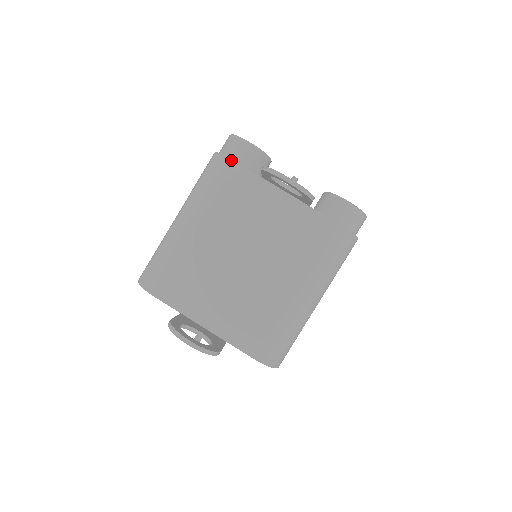
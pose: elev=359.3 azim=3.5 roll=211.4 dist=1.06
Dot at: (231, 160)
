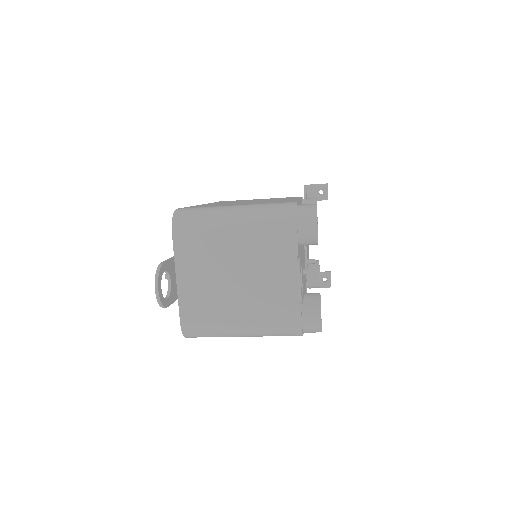
Dot at: (296, 223)
